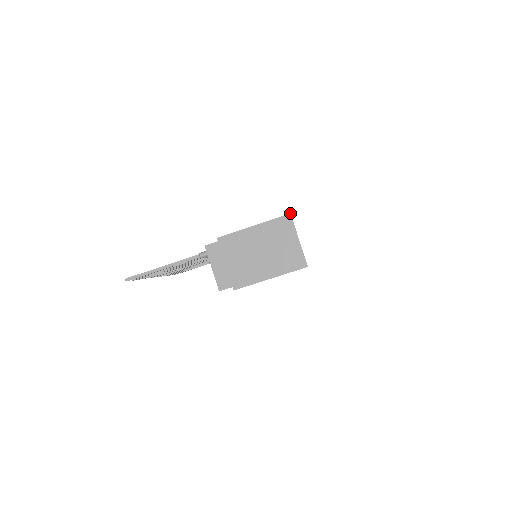
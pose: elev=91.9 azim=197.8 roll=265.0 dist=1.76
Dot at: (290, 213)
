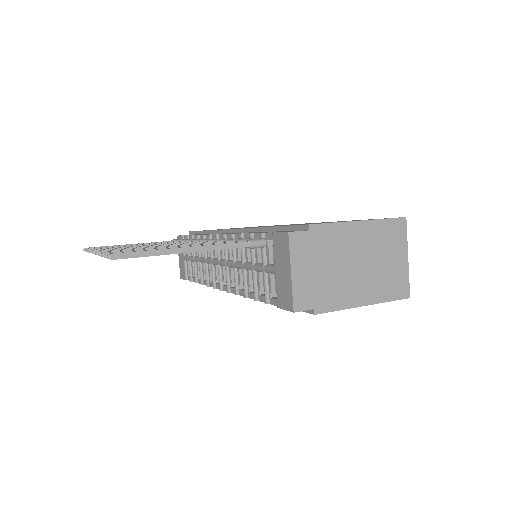
Dot at: occluded
